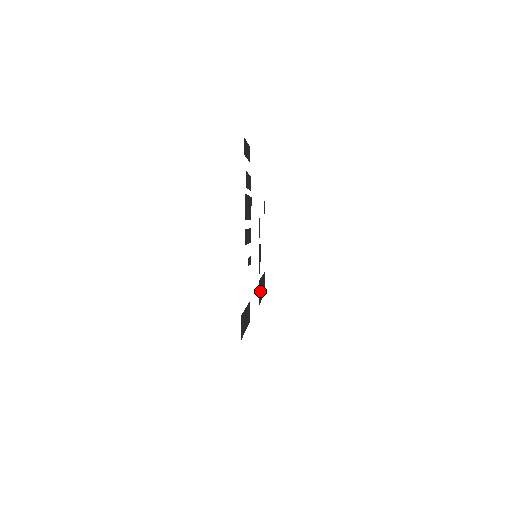
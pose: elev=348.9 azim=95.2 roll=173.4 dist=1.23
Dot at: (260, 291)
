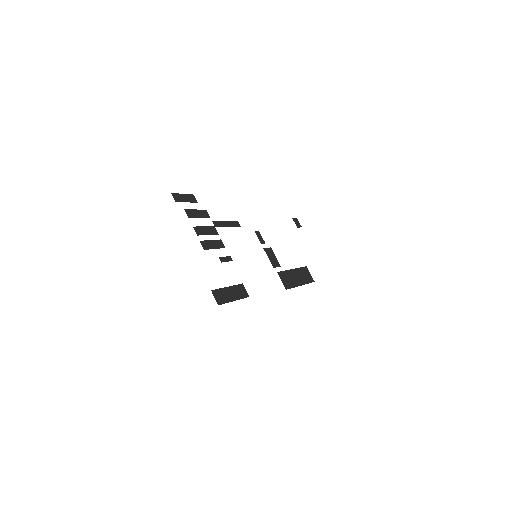
Dot at: (289, 280)
